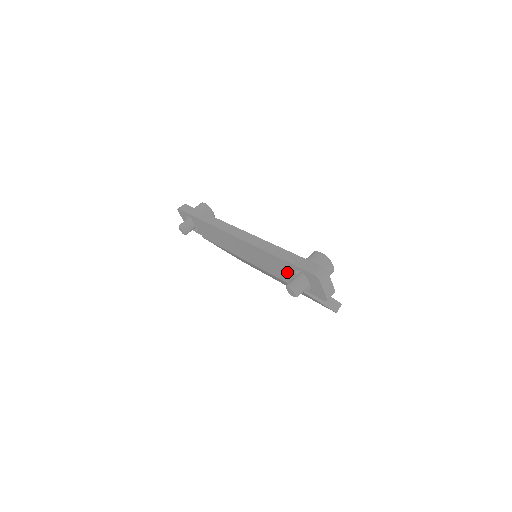
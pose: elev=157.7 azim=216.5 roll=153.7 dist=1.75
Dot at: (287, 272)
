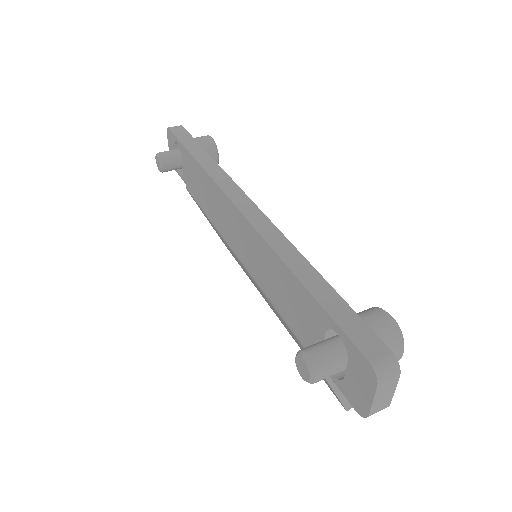
Dot at: (307, 320)
